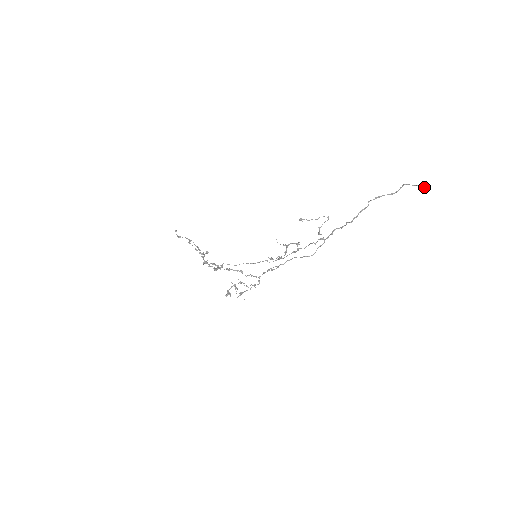
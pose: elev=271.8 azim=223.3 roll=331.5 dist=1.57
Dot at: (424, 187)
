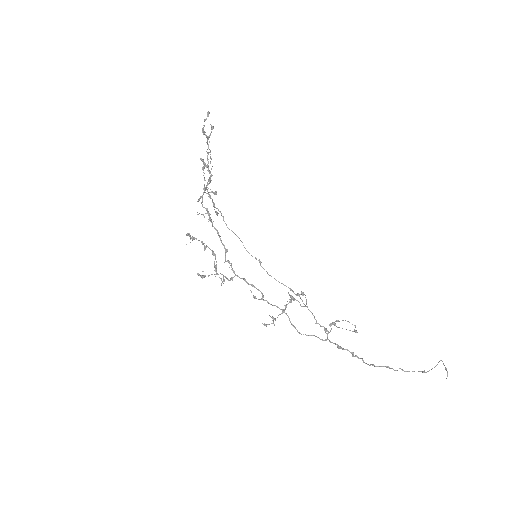
Dot at: occluded
